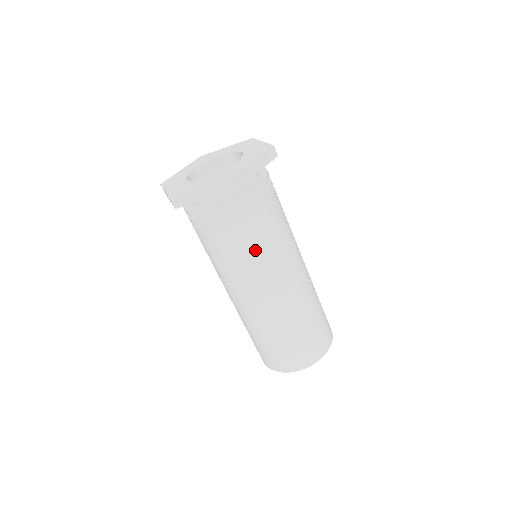
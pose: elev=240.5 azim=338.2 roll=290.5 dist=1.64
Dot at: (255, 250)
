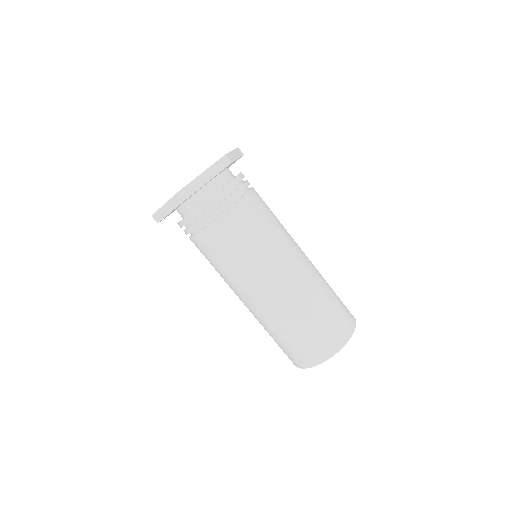
Dot at: (261, 224)
